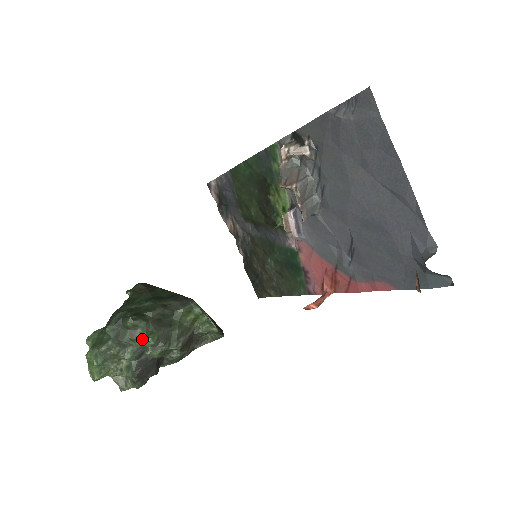
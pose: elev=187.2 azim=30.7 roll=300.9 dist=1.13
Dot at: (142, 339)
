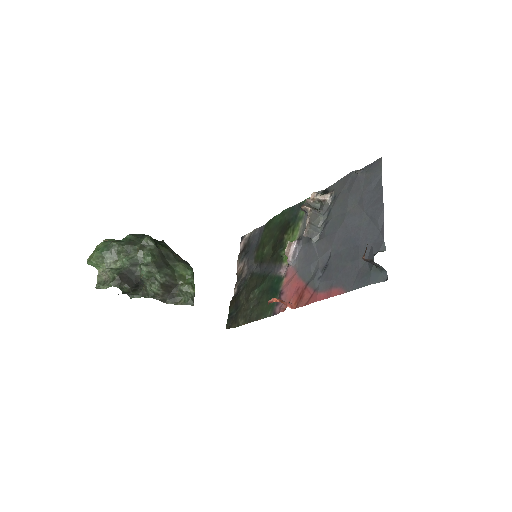
Dot at: (146, 253)
